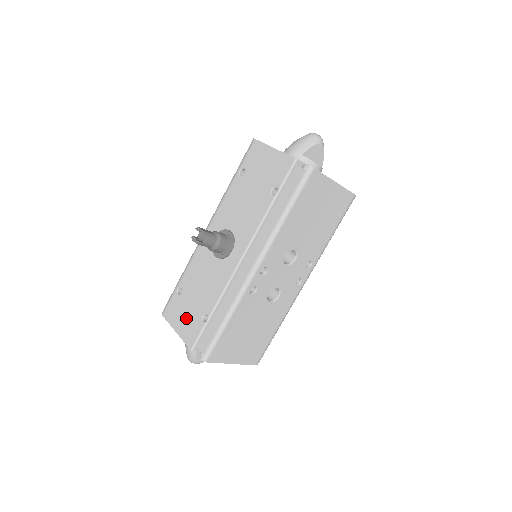
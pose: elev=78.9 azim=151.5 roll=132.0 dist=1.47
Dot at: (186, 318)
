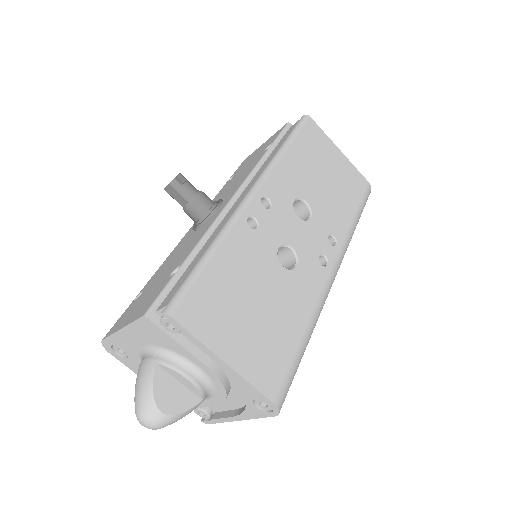
Dot at: (142, 301)
